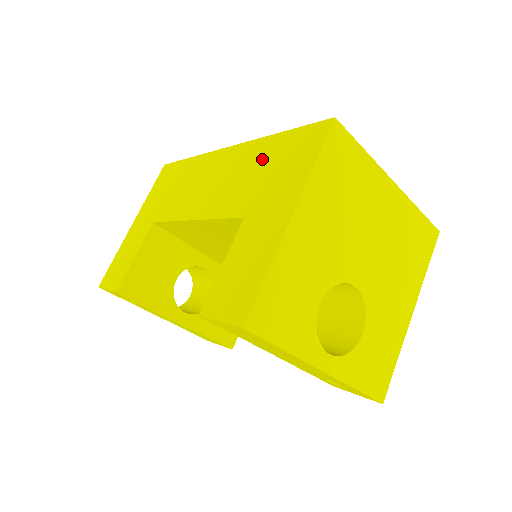
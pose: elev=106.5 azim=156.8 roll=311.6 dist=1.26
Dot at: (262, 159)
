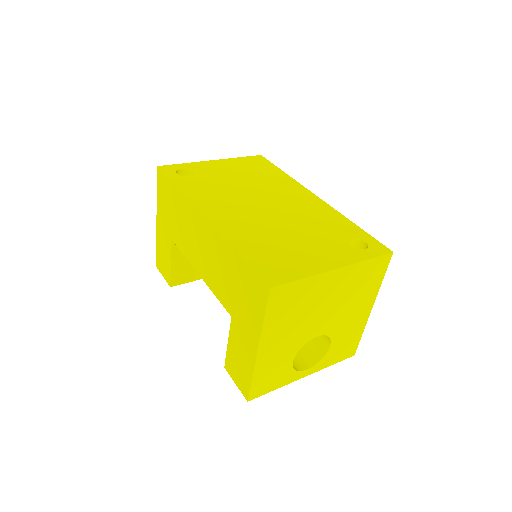
Dot at: (231, 269)
